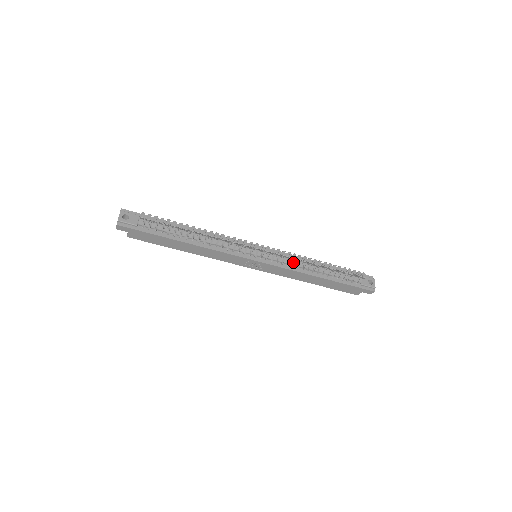
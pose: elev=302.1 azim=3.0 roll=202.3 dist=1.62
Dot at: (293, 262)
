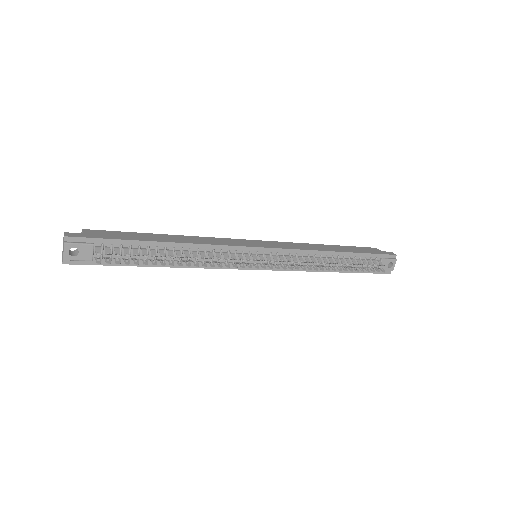
Dot at: occluded
